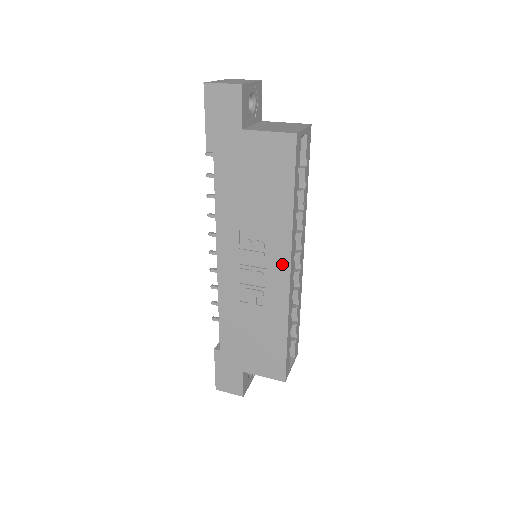
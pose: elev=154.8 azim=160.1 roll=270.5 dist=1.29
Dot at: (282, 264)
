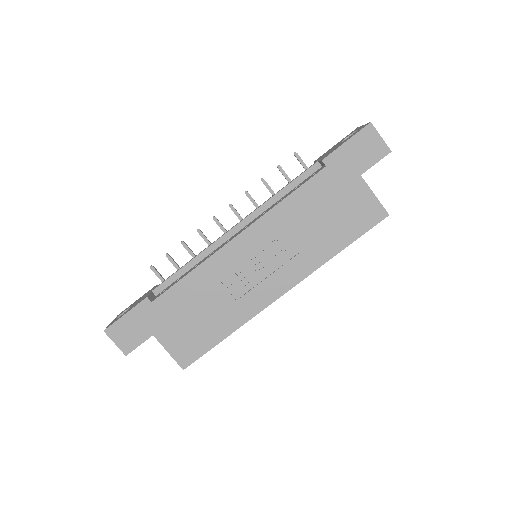
Dot at: (286, 283)
